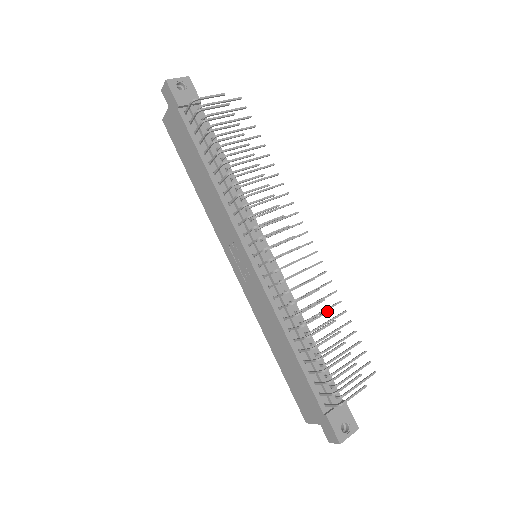
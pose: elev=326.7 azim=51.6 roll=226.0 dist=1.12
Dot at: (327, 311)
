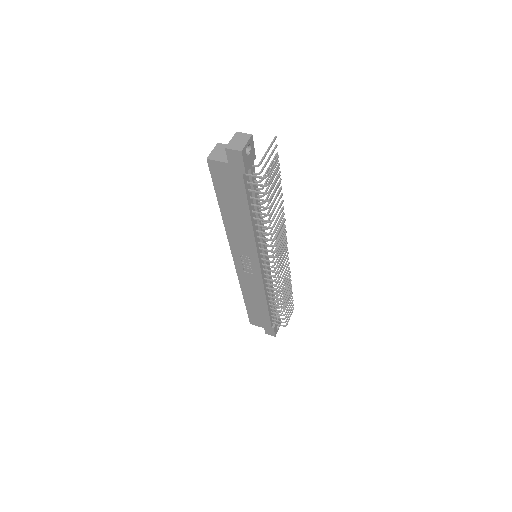
Dot at: occluded
